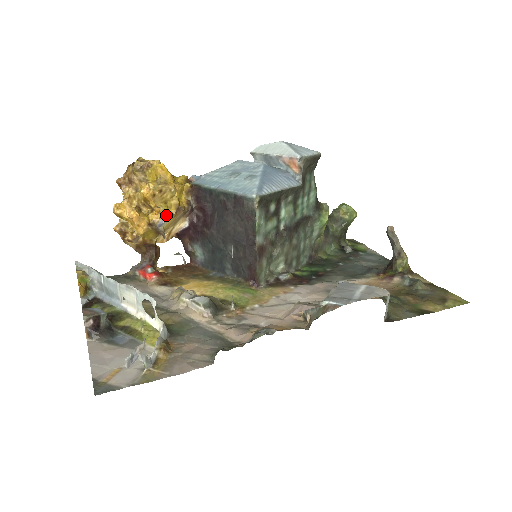
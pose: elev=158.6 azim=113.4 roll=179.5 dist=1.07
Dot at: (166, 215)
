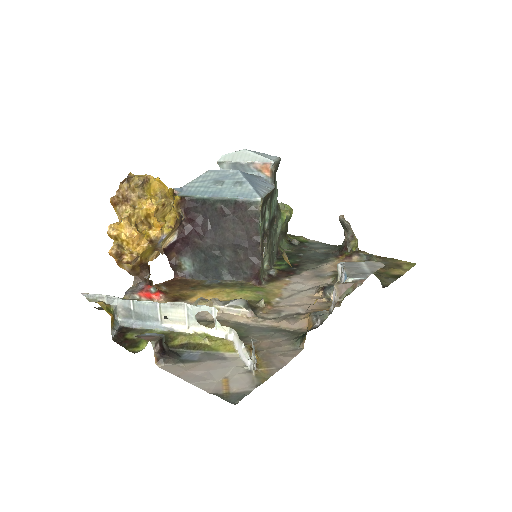
Dot at: (165, 230)
